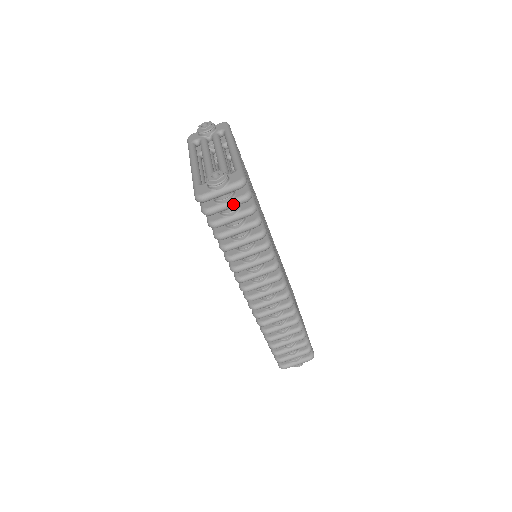
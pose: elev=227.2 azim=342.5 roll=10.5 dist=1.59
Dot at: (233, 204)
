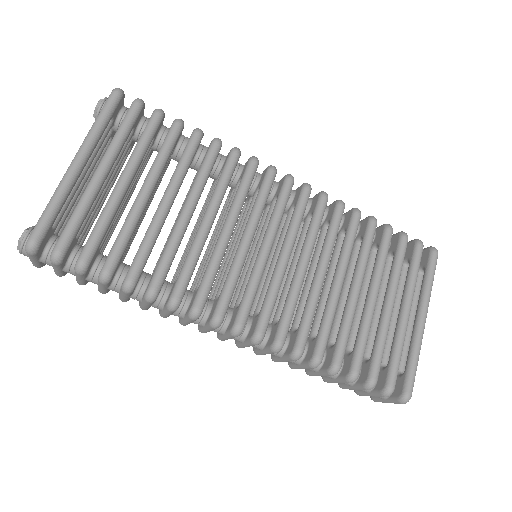
Dot at: (55, 268)
